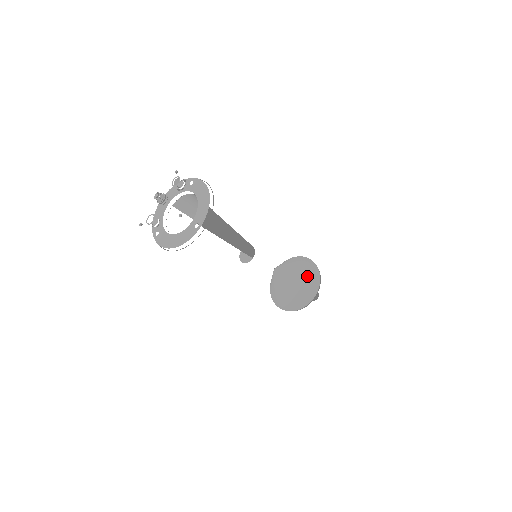
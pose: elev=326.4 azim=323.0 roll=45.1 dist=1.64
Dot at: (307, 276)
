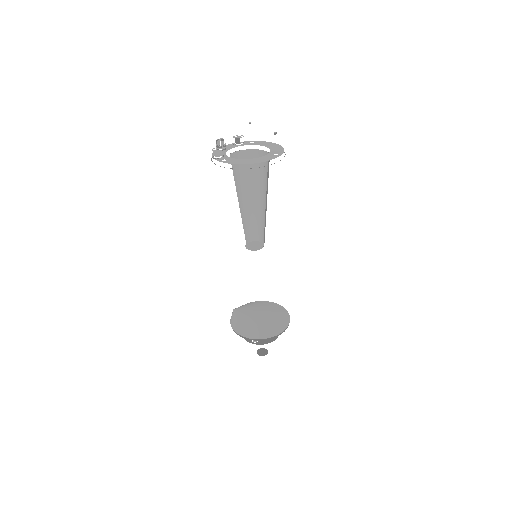
Dot at: (274, 312)
